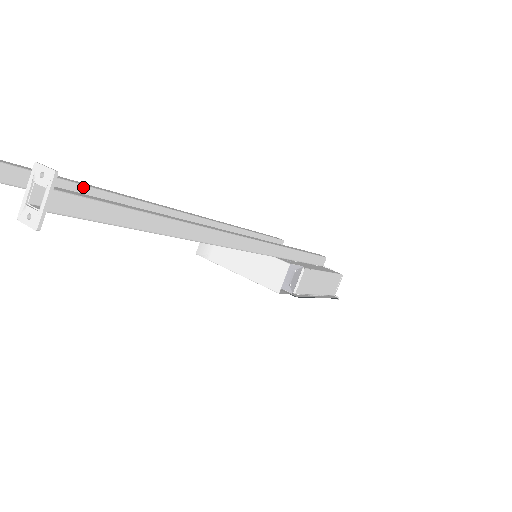
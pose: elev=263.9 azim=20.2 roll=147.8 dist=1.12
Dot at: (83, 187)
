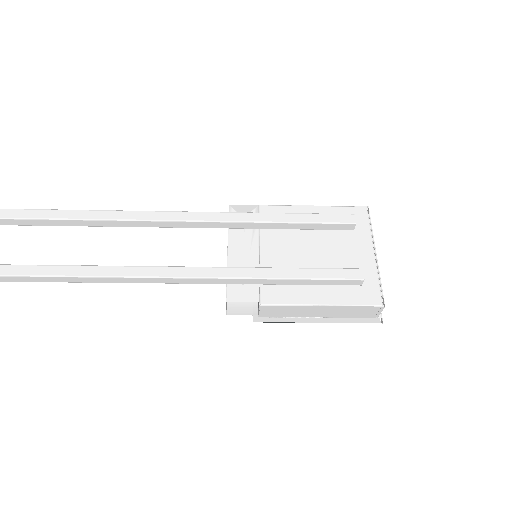
Dot at: (40, 220)
